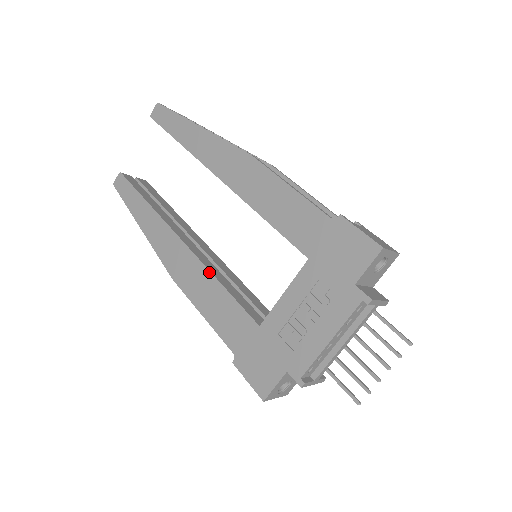
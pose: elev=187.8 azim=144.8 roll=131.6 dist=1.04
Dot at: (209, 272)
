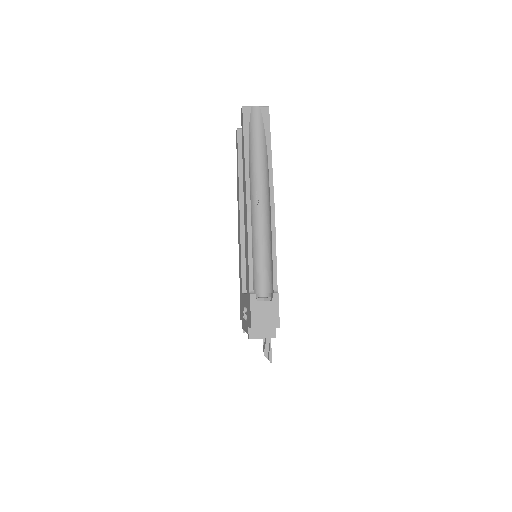
Dot at: (240, 245)
